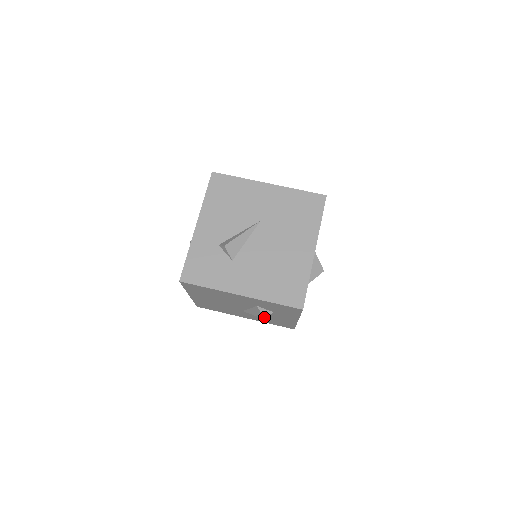
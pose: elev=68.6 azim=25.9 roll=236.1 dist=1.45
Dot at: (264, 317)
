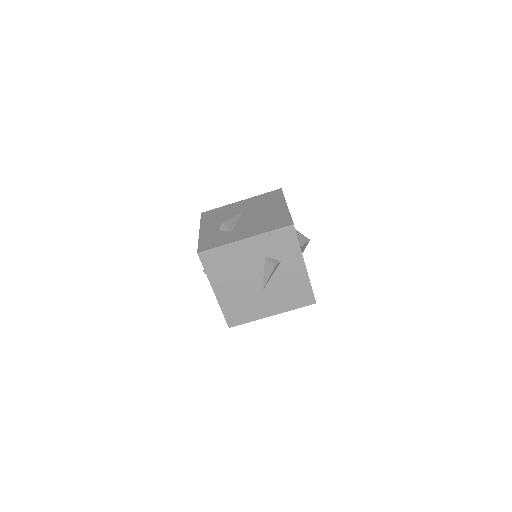
Dot at: (275, 264)
